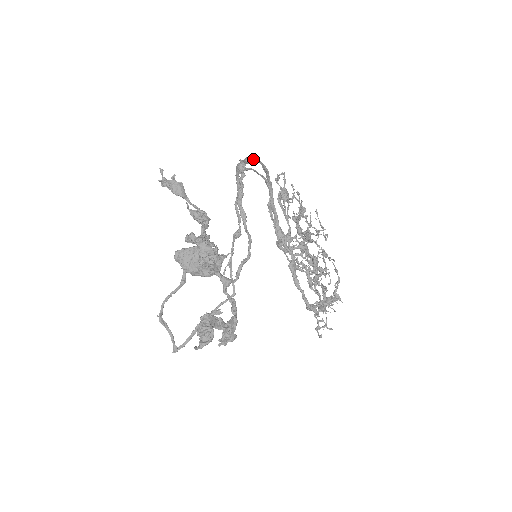
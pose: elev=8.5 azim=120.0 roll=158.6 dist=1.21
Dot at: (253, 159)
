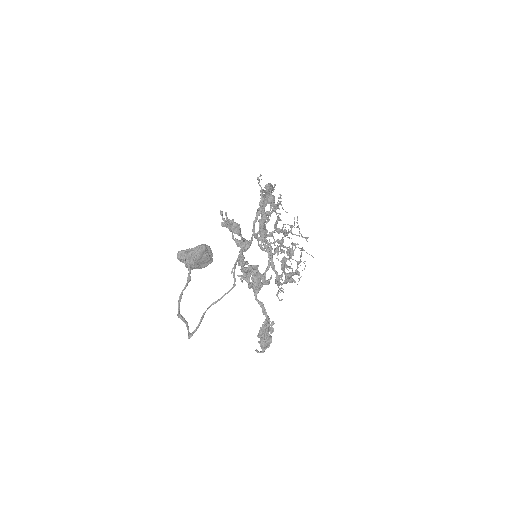
Dot at: (270, 185)
